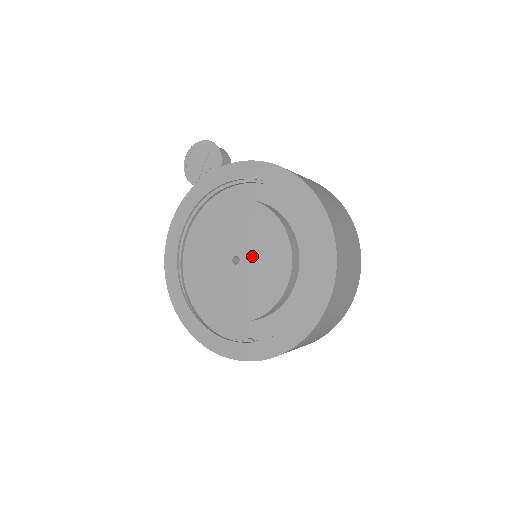
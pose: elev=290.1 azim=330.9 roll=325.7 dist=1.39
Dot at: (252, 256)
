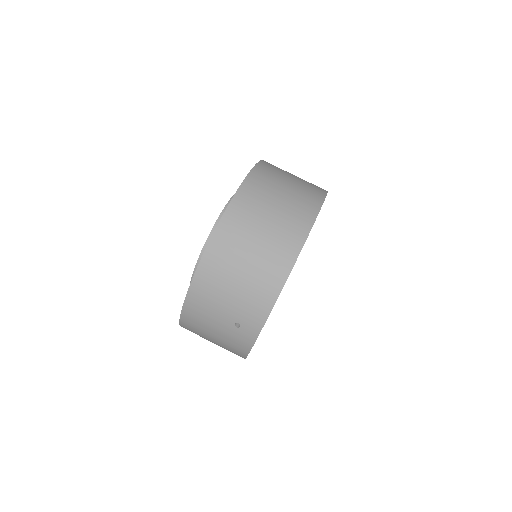
Dot at: occluded
